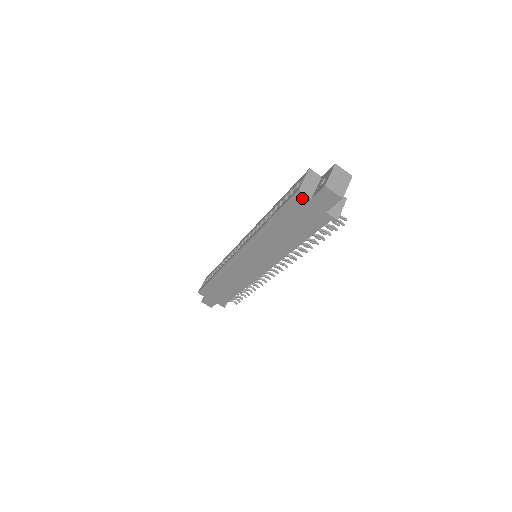
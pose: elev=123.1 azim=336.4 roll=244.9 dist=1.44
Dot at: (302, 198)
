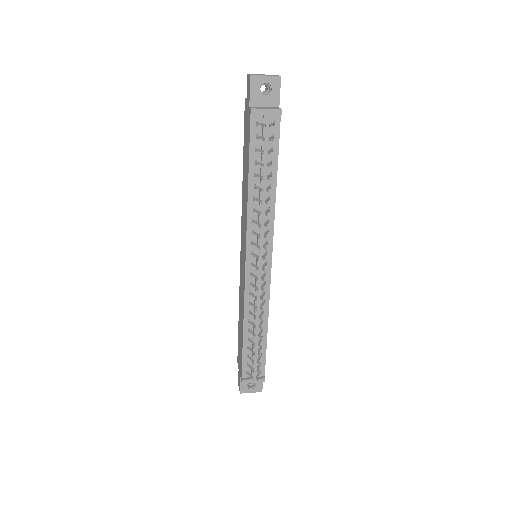
Dot at: (246, 106)
